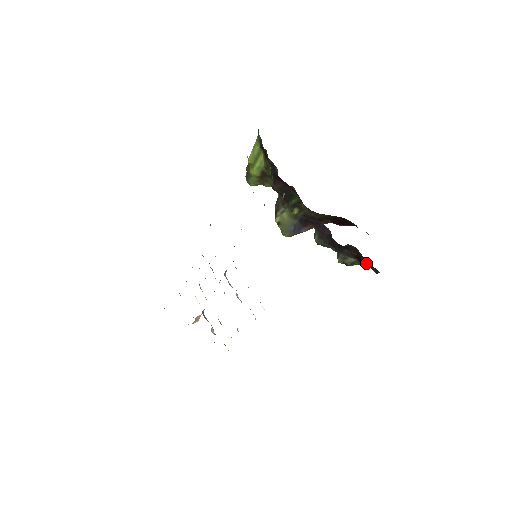
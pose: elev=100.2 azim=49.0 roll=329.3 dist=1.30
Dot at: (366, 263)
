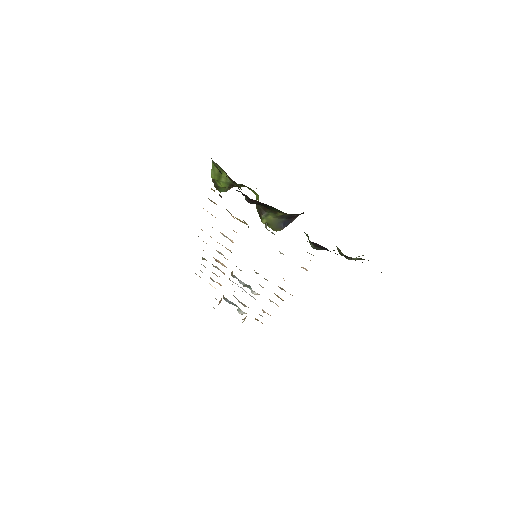
Dot at: occluded
